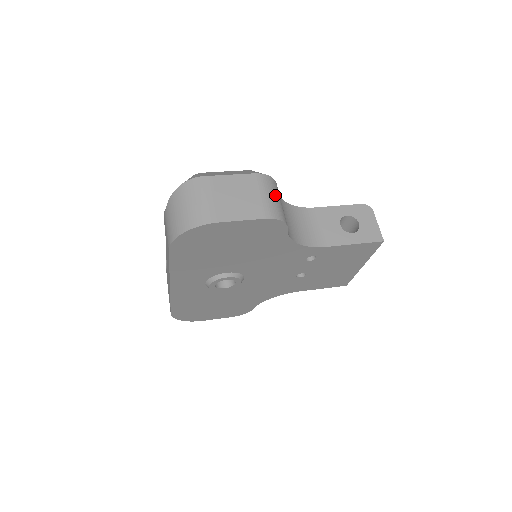
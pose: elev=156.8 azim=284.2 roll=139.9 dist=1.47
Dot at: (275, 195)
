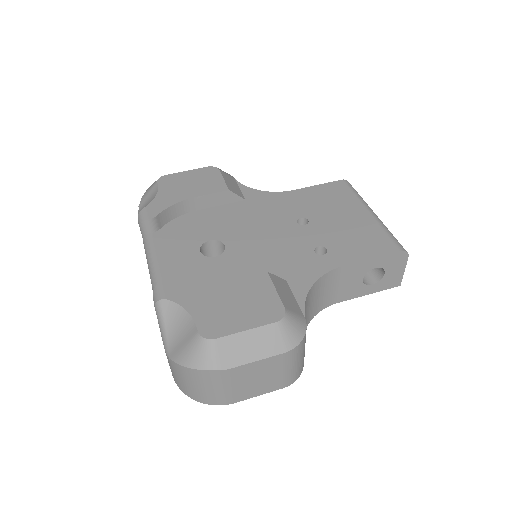
Dot at: (301, 356)
